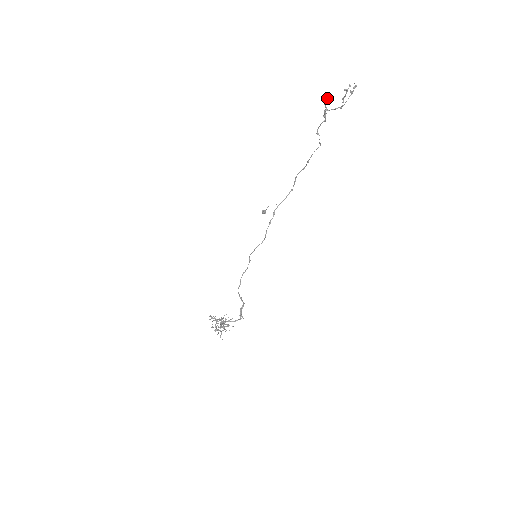
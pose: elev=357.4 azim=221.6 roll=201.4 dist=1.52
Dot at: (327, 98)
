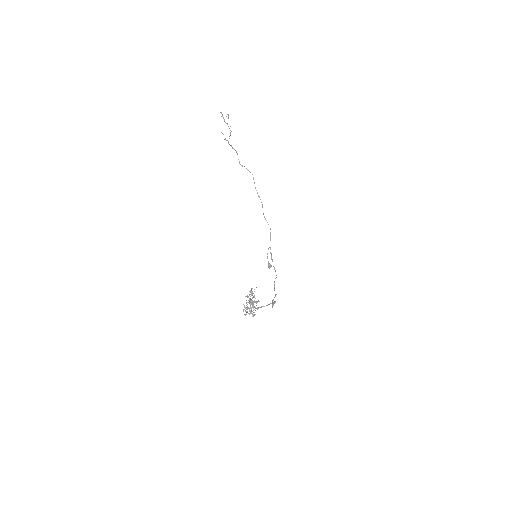
Dot at: occluded
